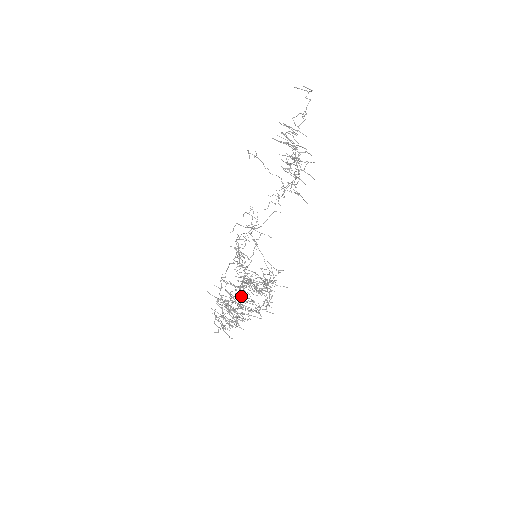
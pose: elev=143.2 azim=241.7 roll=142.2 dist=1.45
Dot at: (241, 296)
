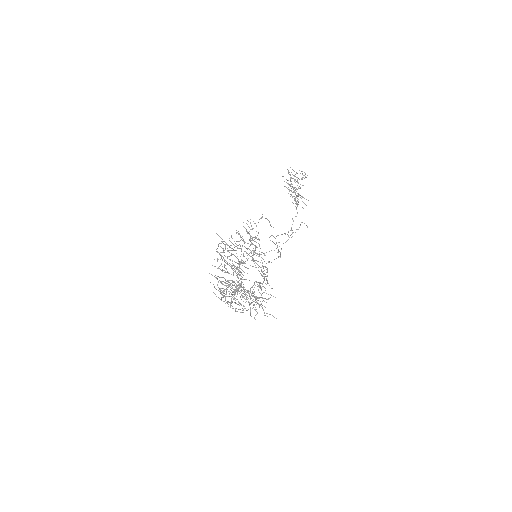
Dot at: (234, 297)
